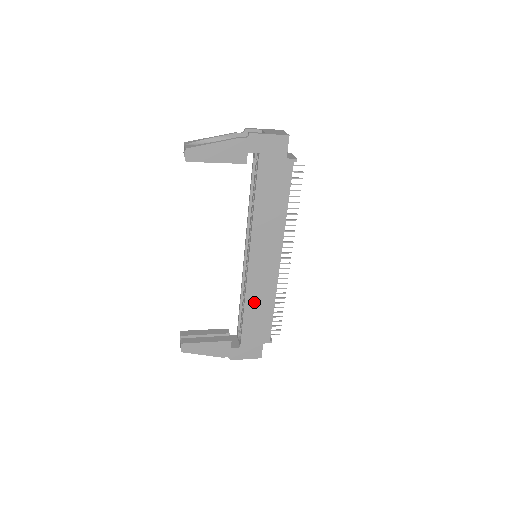
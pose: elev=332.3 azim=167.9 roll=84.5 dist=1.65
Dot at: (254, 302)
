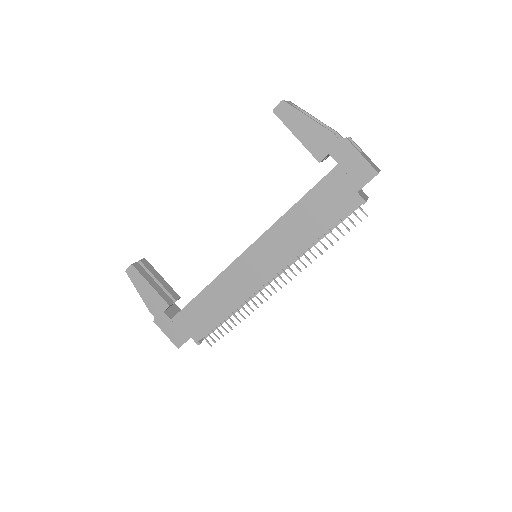
Dot at: (217, 292)
